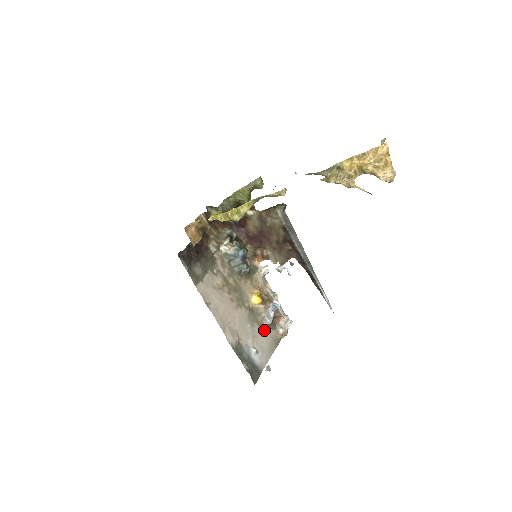
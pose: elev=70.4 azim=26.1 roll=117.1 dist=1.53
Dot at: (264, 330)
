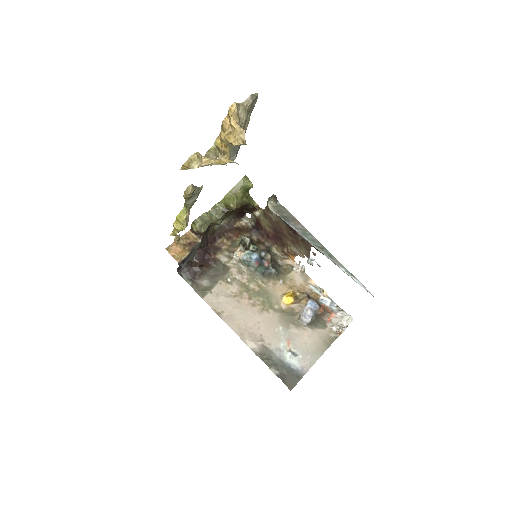
Dot at: (306, 330)
